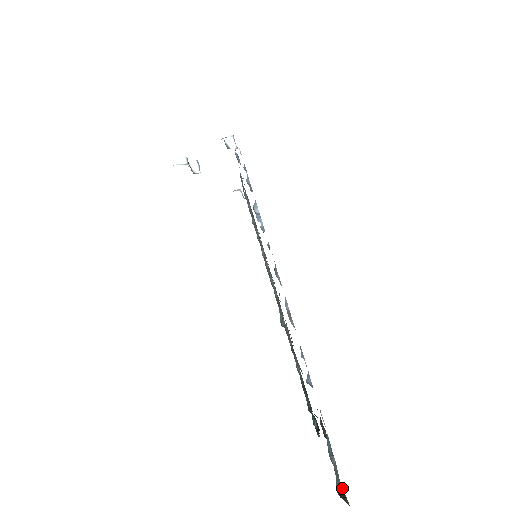
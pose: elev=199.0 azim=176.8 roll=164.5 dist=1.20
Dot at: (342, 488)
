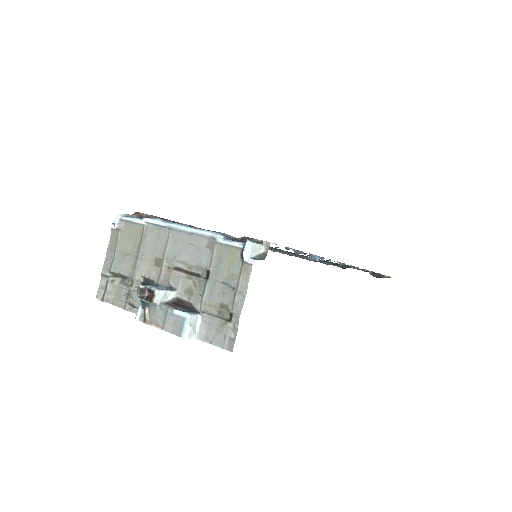
Dot at: (374, 273)
